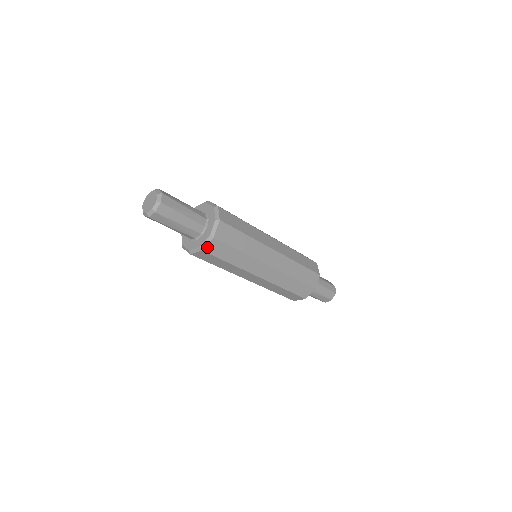
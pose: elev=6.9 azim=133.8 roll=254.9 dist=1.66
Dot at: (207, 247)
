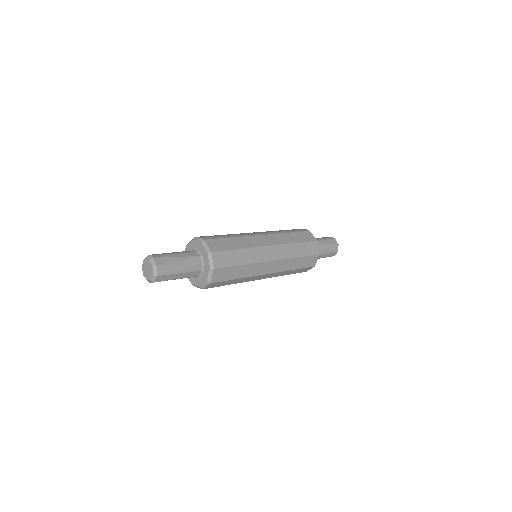
Dot at: (206, 287)
